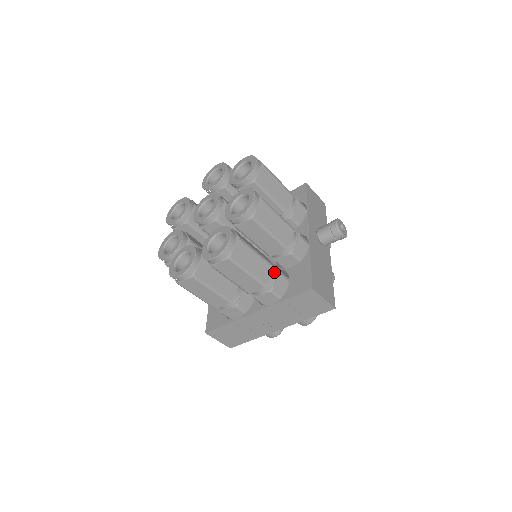
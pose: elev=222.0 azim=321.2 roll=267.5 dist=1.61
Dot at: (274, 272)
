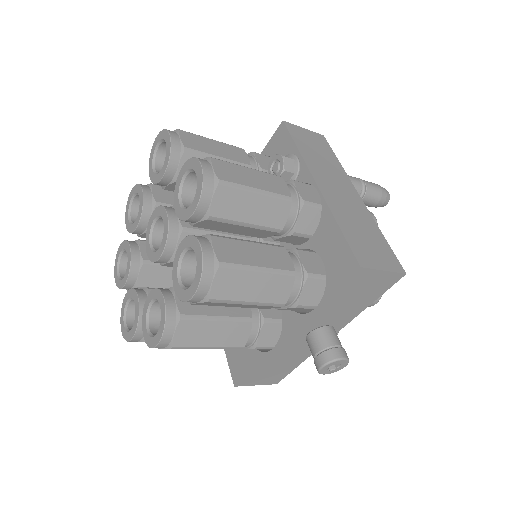
Dot at: occluded
